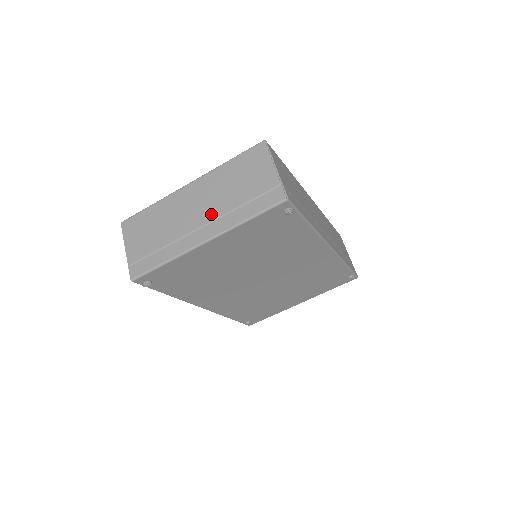
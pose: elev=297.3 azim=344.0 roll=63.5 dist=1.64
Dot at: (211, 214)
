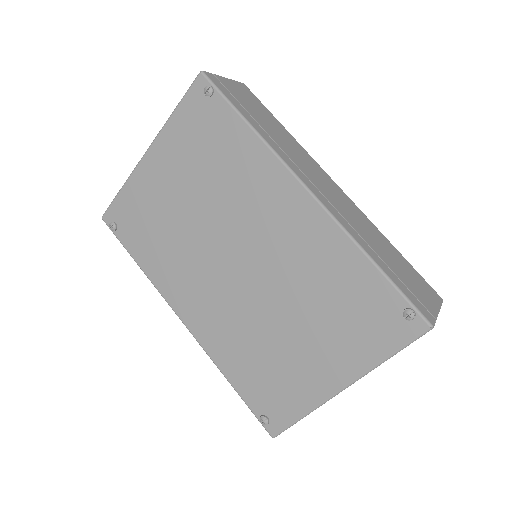
Dot at: occluded
